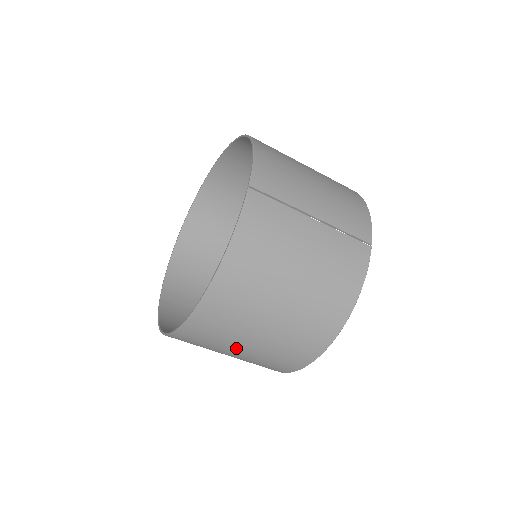
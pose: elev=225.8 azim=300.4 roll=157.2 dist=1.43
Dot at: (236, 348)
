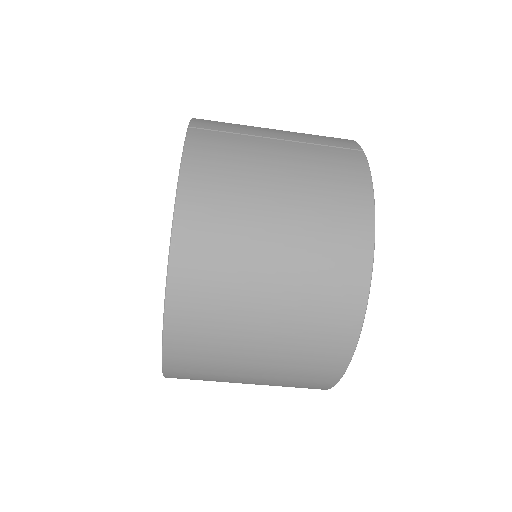
Dot at: (252, 330)
